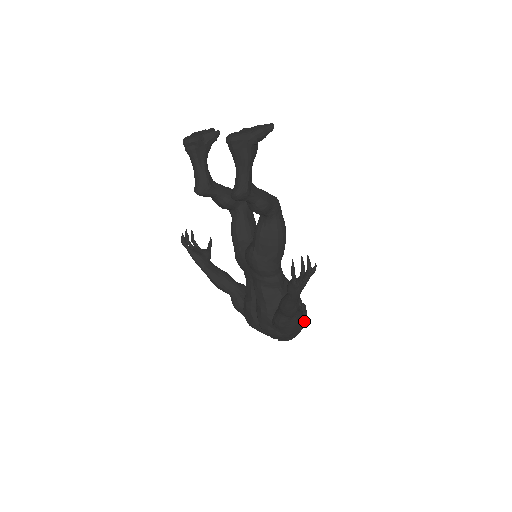
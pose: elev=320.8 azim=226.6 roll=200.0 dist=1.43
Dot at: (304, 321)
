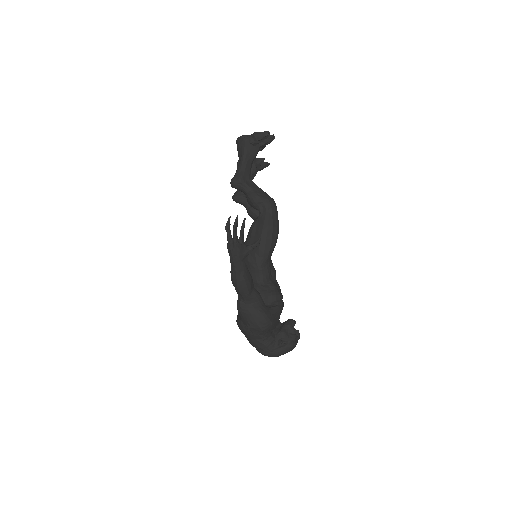
Dot at: (268, 321)
